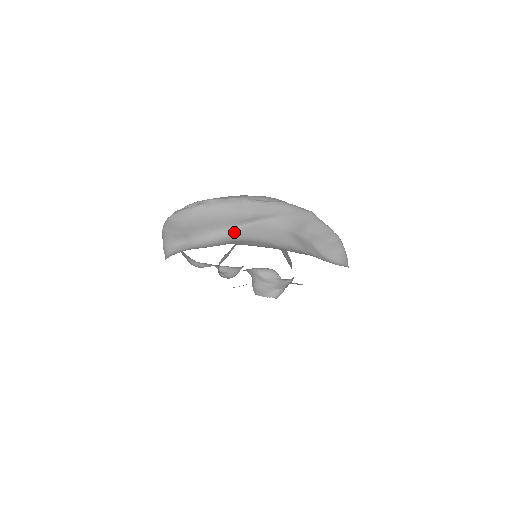
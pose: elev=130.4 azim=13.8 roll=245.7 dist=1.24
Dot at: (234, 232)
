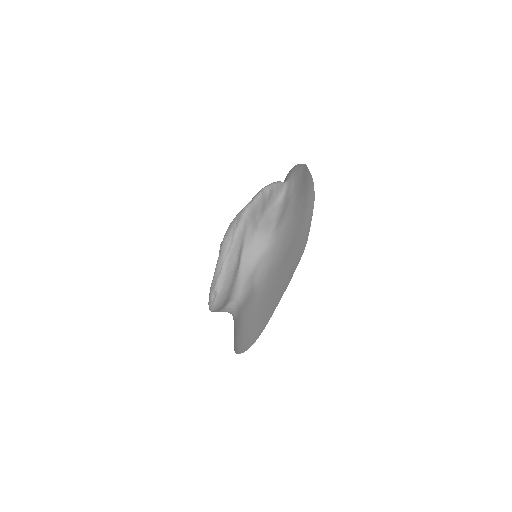
Dot at: (242, 274)
